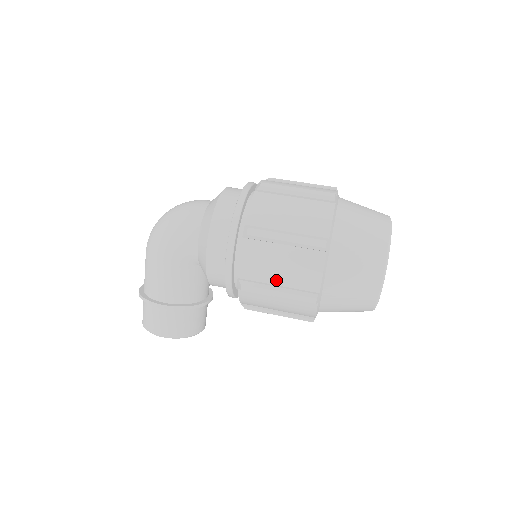
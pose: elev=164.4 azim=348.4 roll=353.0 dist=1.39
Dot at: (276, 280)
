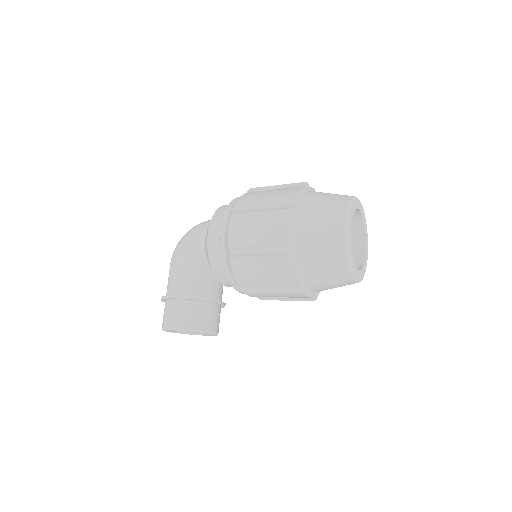
Dot at: (257, 240)
